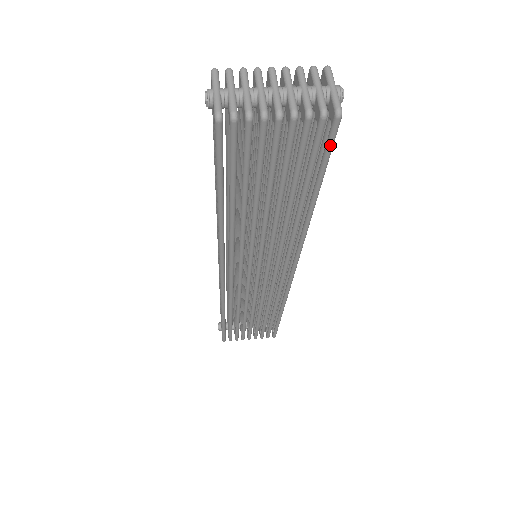
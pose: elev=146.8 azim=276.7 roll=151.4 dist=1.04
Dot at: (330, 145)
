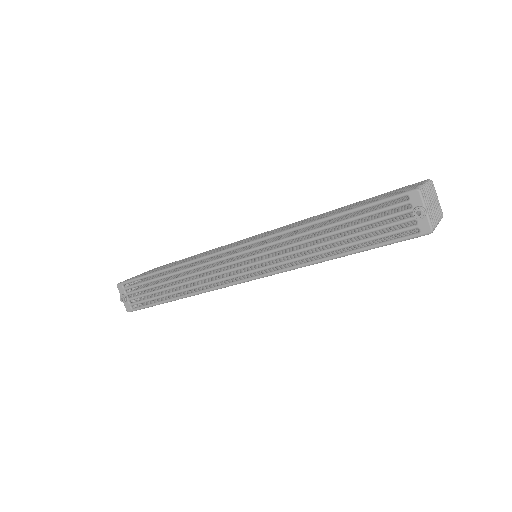
Dot at: occluded
